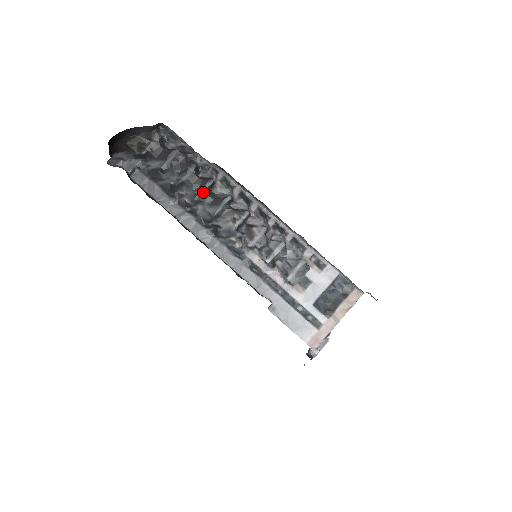
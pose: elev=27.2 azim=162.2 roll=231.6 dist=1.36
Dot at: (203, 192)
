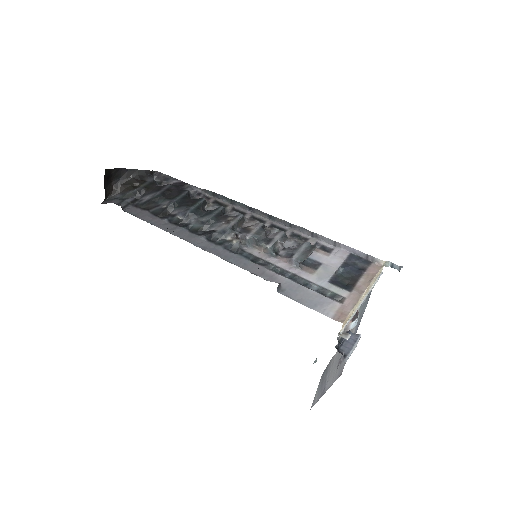
Dot at: (195, 207)
